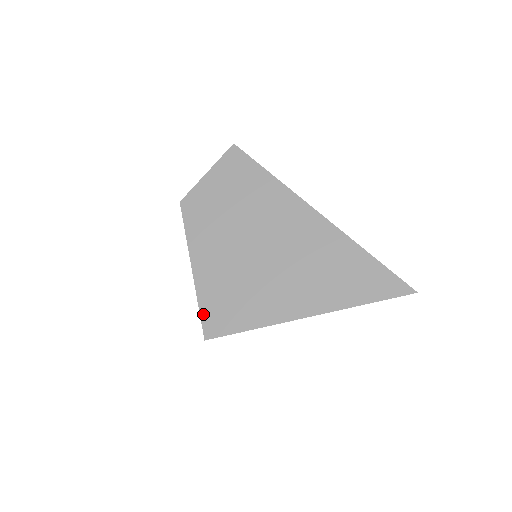
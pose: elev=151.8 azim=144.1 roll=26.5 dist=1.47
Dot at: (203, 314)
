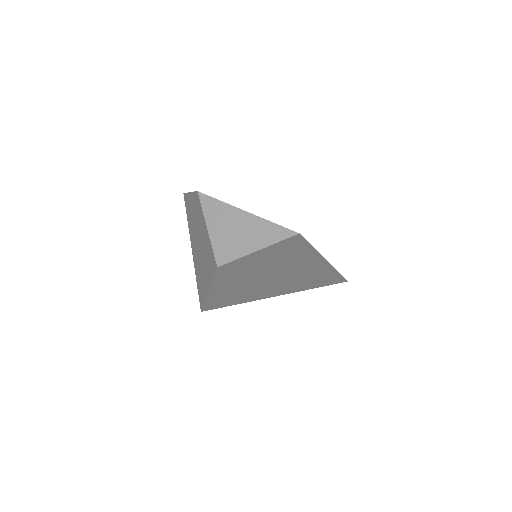
Dot at: (206, 305)
